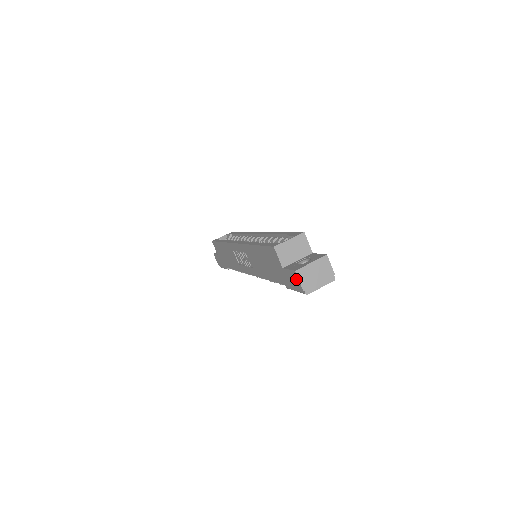
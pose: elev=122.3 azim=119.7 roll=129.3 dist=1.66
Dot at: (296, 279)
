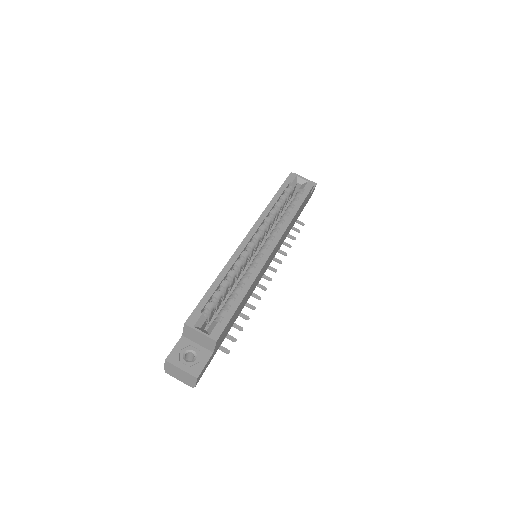
Dot at: occluded
